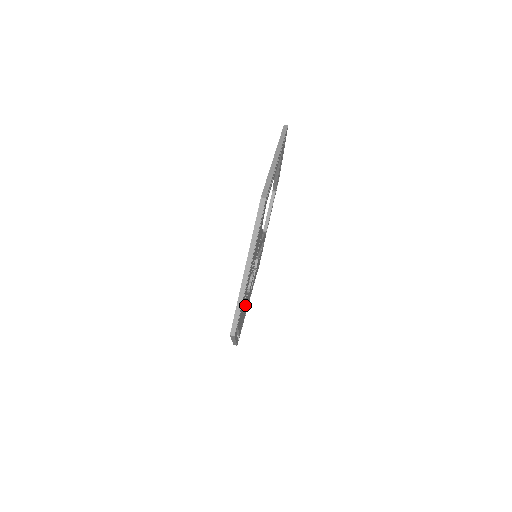
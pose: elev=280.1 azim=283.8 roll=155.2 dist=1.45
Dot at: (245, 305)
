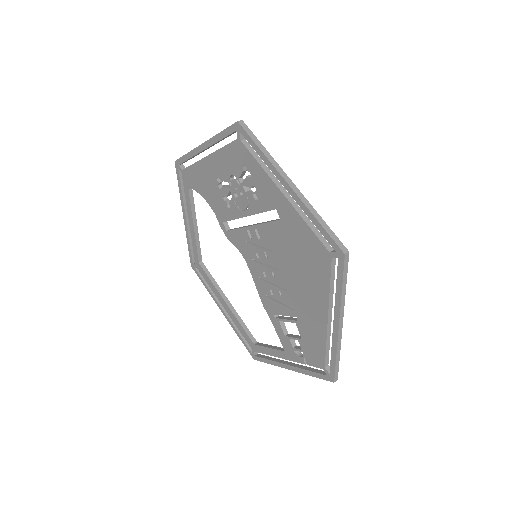
Dot at: occluded
